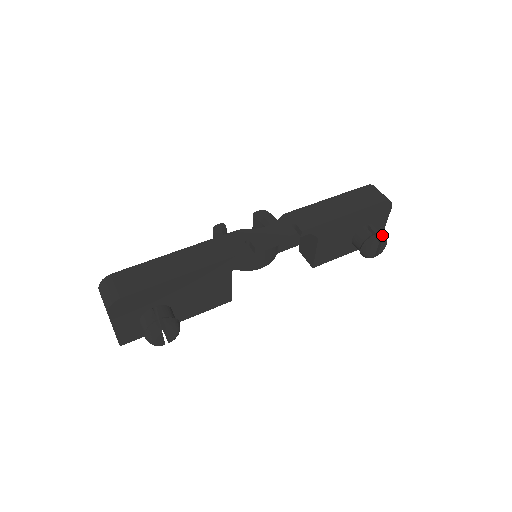
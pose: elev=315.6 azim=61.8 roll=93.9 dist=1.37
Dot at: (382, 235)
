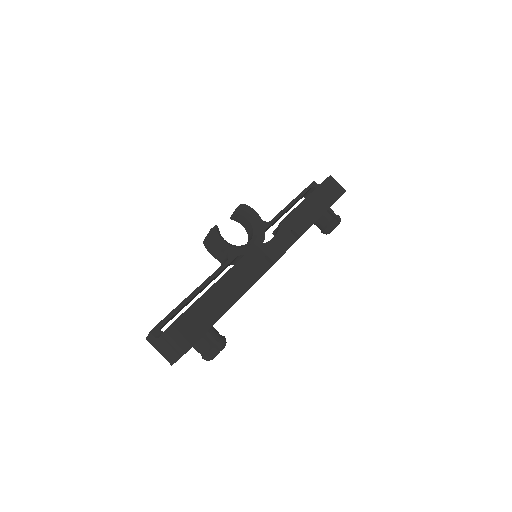
Dot at: (339, 218)
